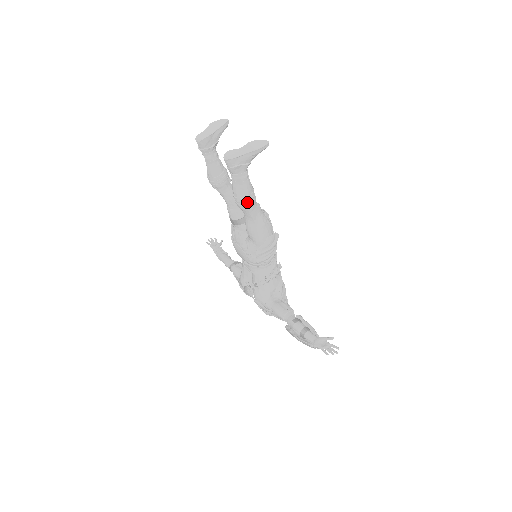
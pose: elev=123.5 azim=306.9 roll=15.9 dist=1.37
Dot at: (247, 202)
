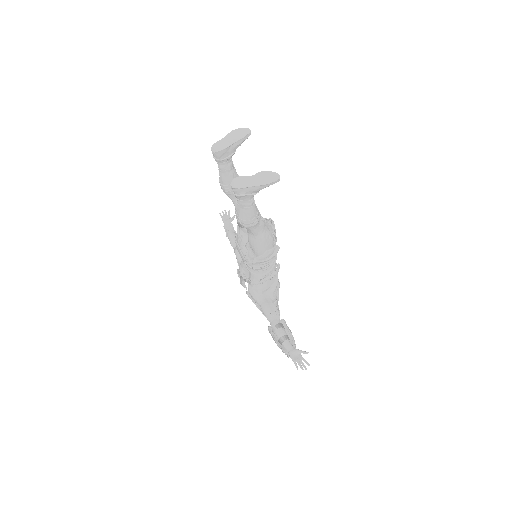
Dot at: (249, 224)
